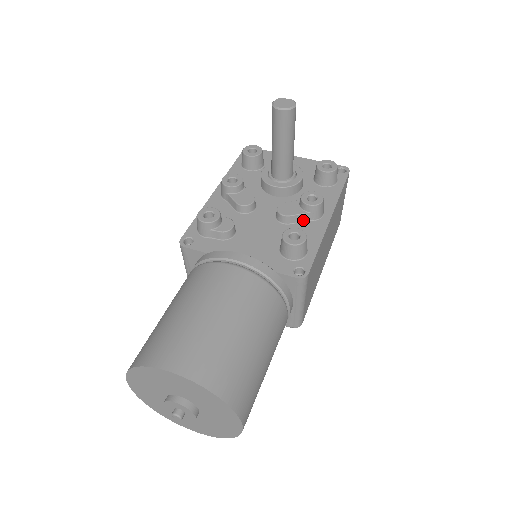
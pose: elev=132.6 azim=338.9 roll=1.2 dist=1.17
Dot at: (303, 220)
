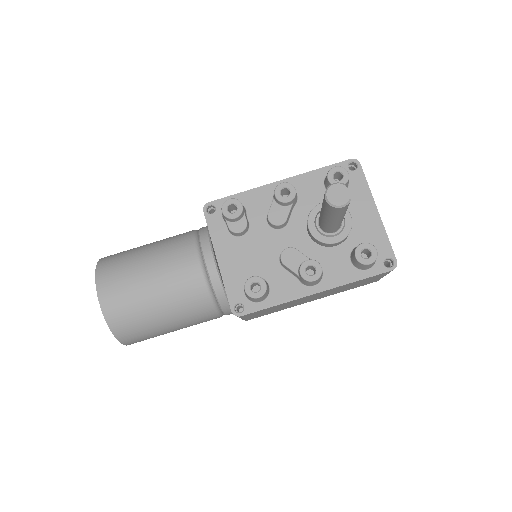
Dot at: (294, 275)
